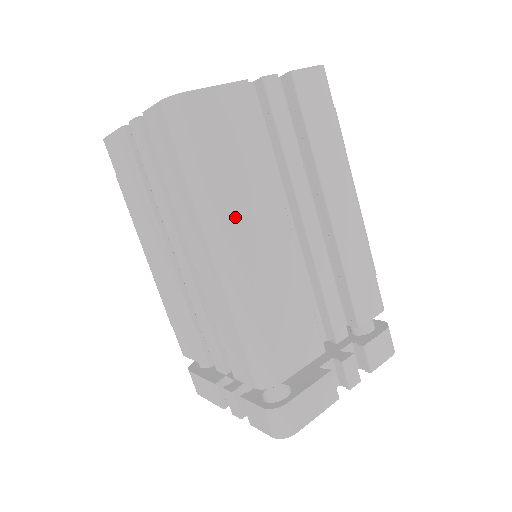
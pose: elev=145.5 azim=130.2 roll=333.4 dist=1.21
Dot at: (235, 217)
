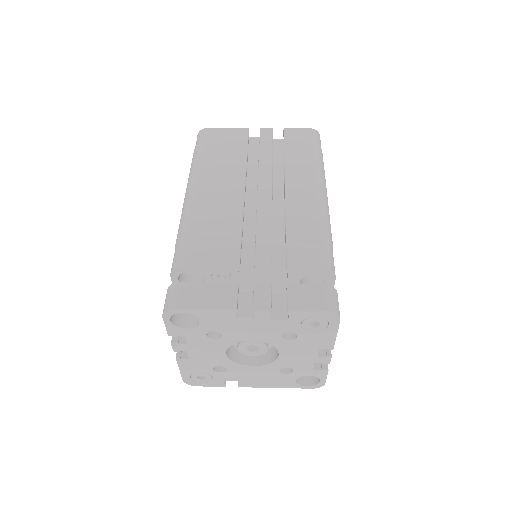
Dot at: (205, 173)
